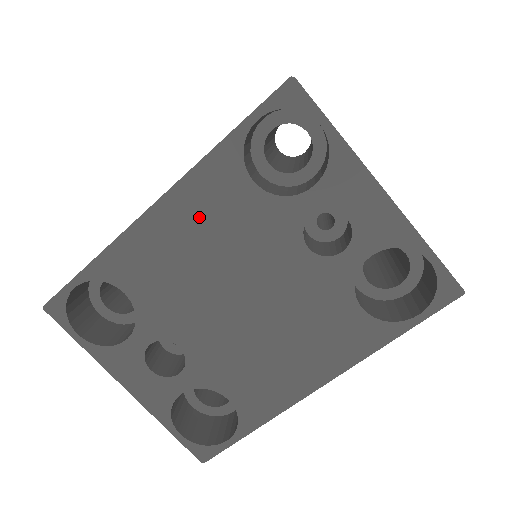
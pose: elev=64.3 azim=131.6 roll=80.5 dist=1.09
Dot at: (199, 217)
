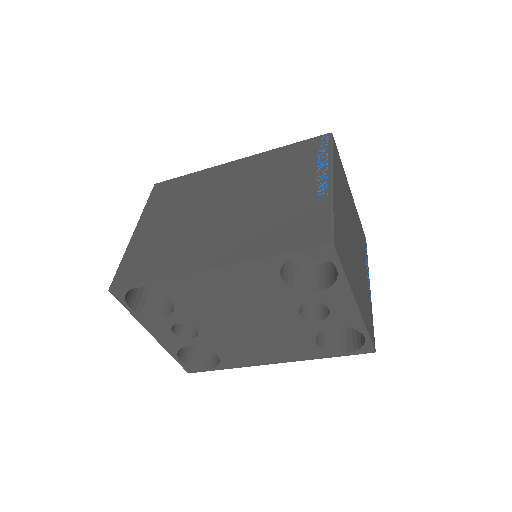
Dot at: (238, 283)
